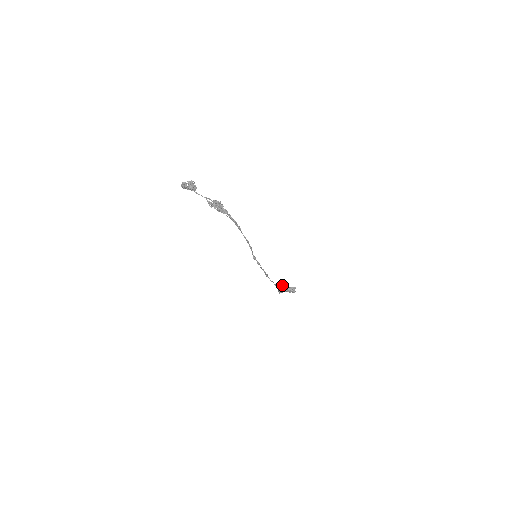
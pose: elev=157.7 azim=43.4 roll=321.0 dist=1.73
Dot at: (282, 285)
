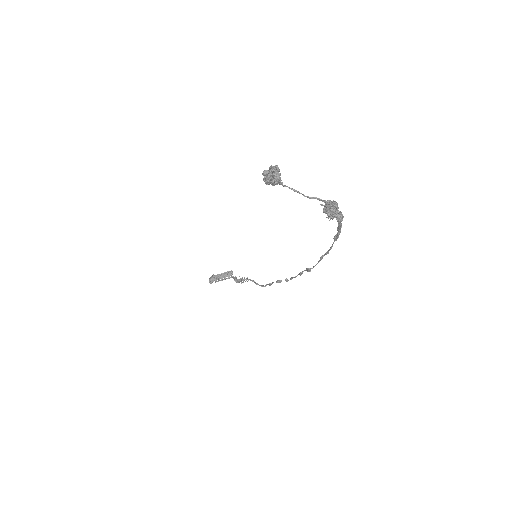
Dot at: (249, 279)
